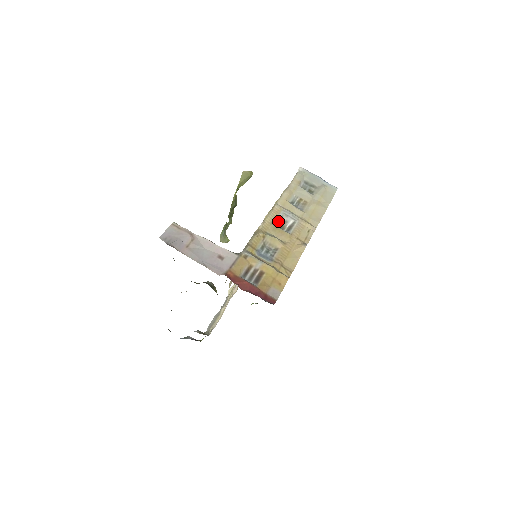
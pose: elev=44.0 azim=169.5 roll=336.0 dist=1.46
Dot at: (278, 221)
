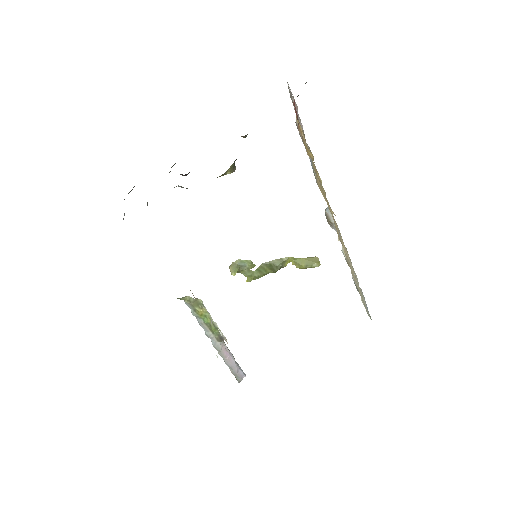
Dot at: (329, 219)
